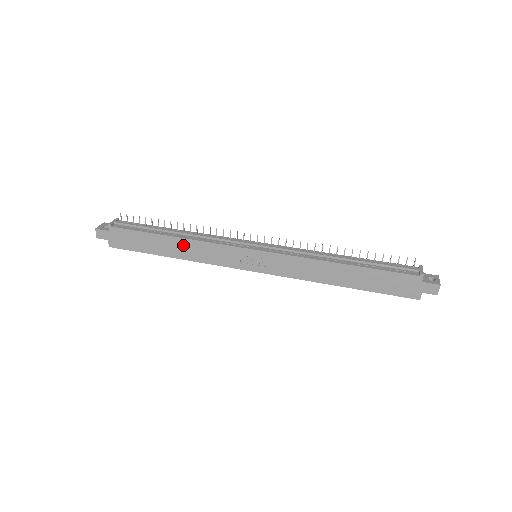
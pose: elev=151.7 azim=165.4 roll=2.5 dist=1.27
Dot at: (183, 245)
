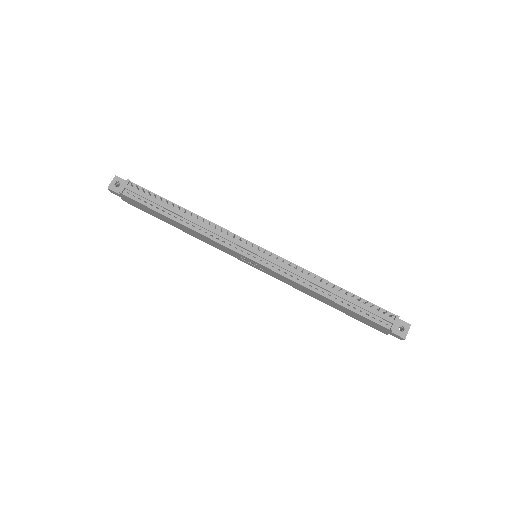
Dot at: (190, 230)
